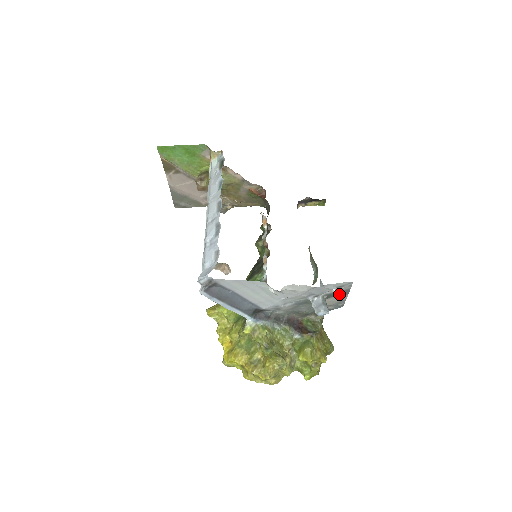
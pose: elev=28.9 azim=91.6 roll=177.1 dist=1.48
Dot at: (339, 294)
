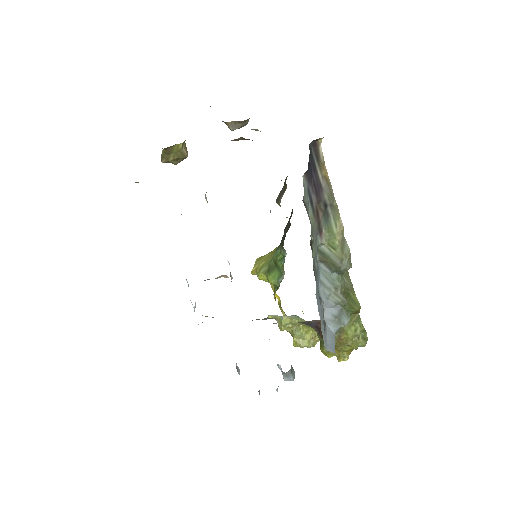
Dot at: occluded
